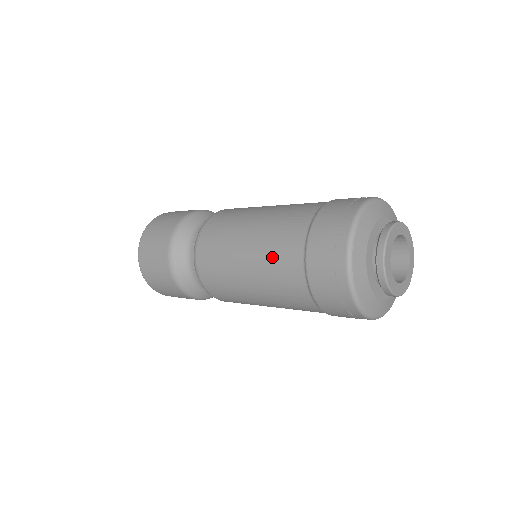
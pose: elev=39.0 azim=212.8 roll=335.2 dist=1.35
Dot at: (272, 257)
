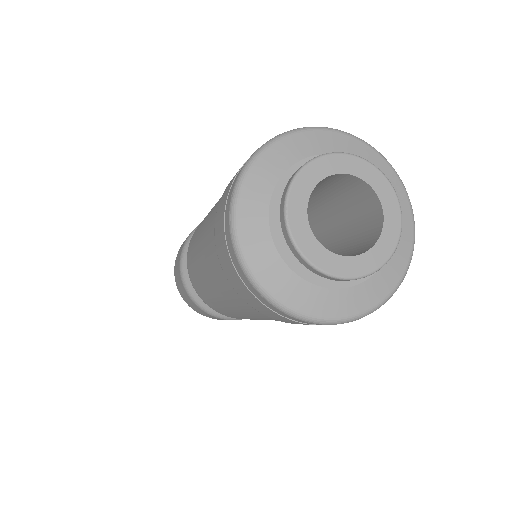
Dot at: (206, 242)
